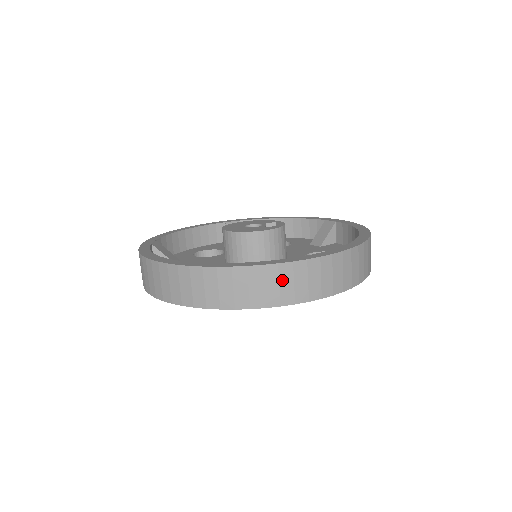
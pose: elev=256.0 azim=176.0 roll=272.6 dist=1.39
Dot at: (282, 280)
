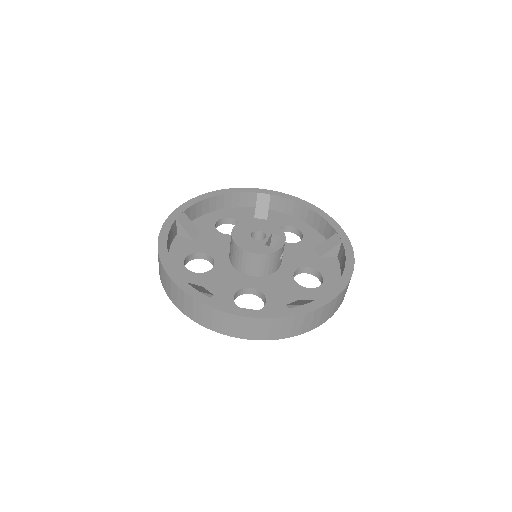
Dot at: (237, 324)
